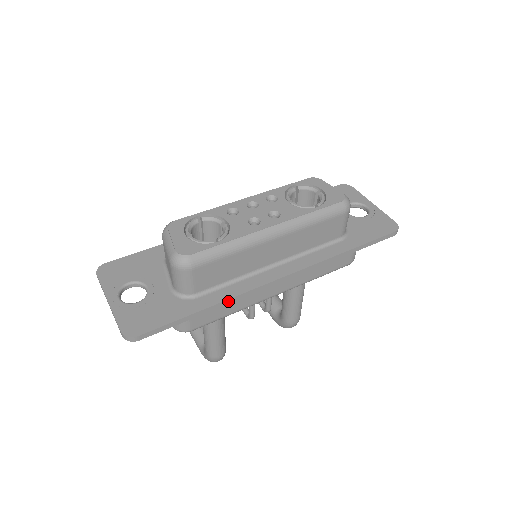
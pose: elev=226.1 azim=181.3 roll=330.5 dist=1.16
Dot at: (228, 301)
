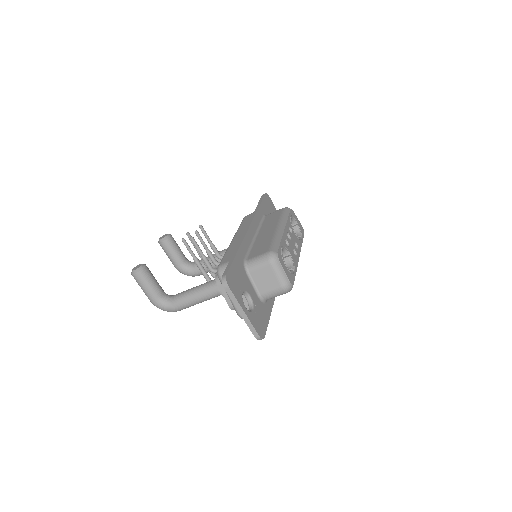
Dot at: (273, 301)
